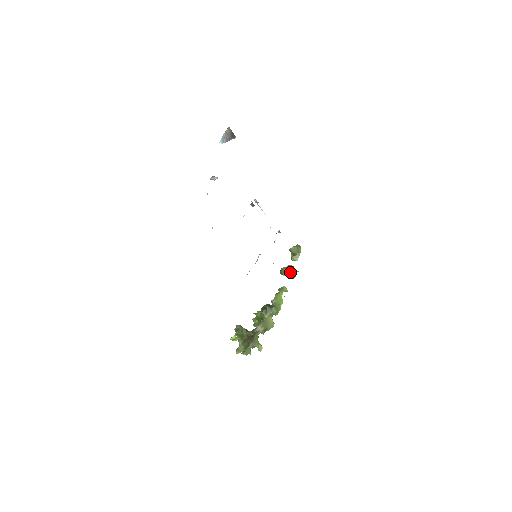
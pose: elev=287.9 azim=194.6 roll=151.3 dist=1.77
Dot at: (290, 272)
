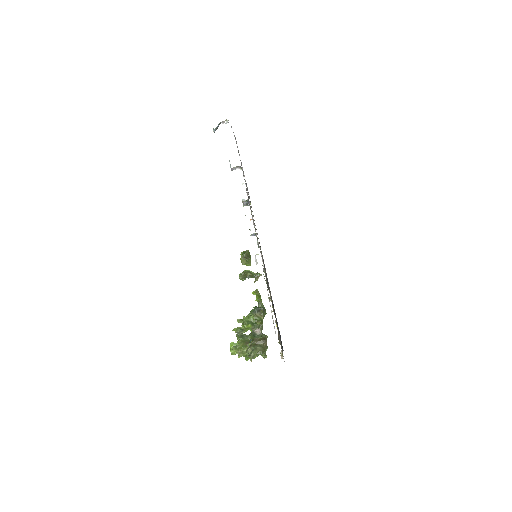
Dot at: (252, 276)
